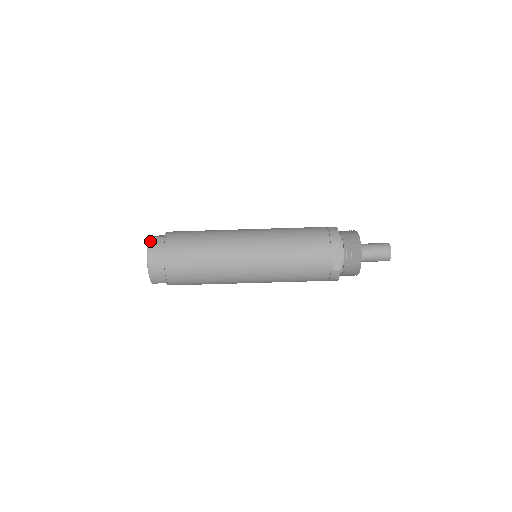
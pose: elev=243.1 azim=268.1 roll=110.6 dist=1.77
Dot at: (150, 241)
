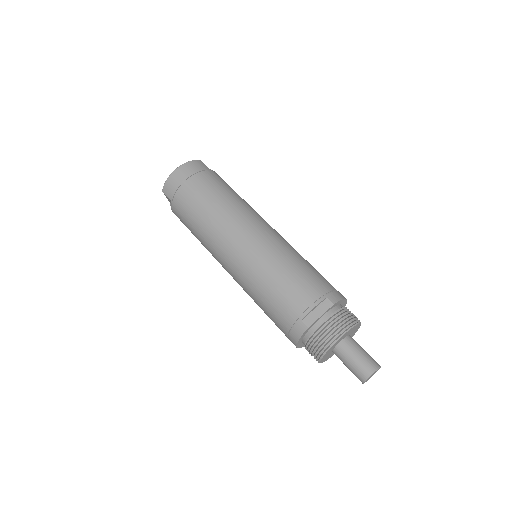
Dot at: (198, 161)
